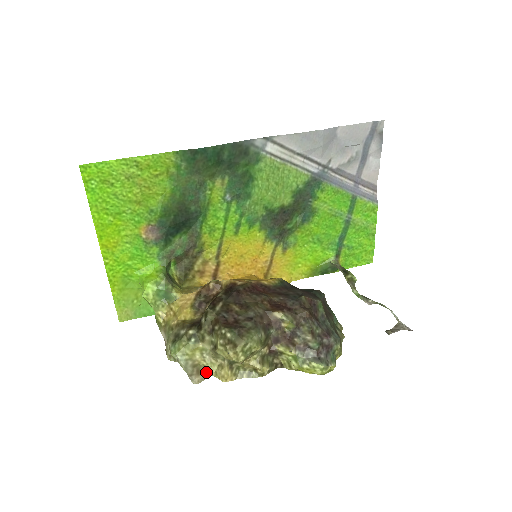
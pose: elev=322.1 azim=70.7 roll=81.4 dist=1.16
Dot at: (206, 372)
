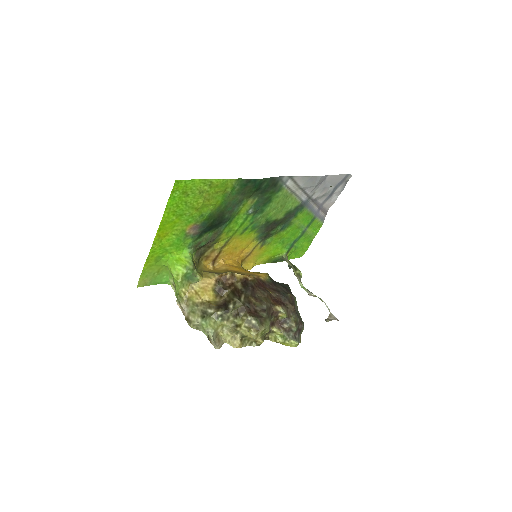
Dot at: (222, 340)
